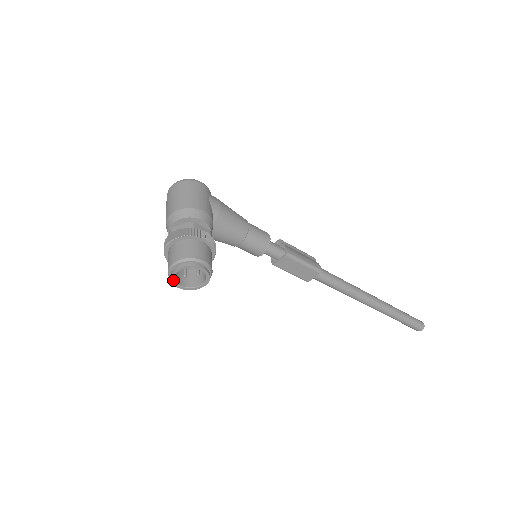
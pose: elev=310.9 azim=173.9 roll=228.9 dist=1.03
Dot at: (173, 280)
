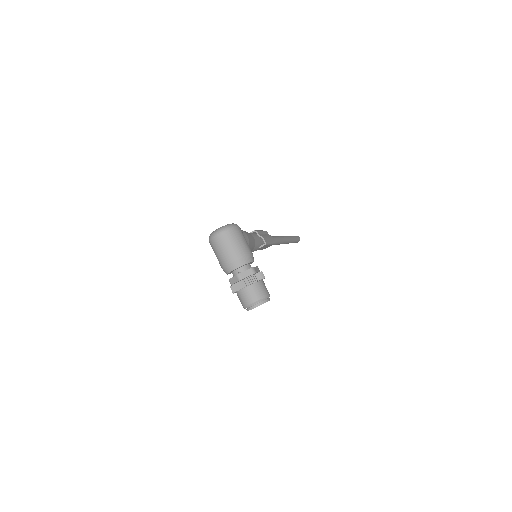
Dot at: occluded
